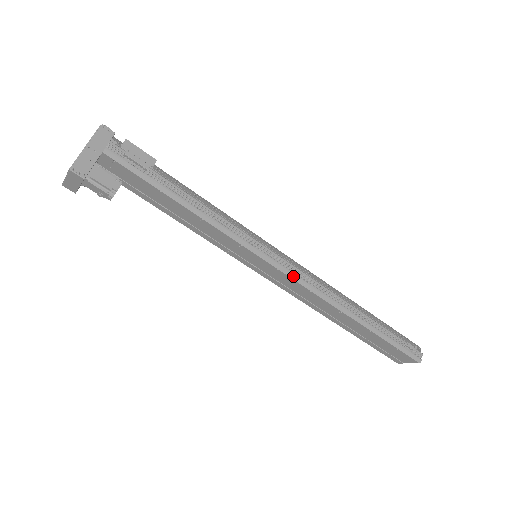
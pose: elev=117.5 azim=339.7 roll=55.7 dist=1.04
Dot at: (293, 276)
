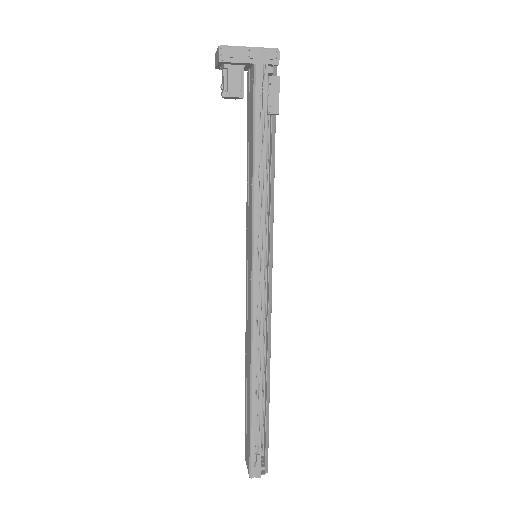
Dot at: (254, 299)
